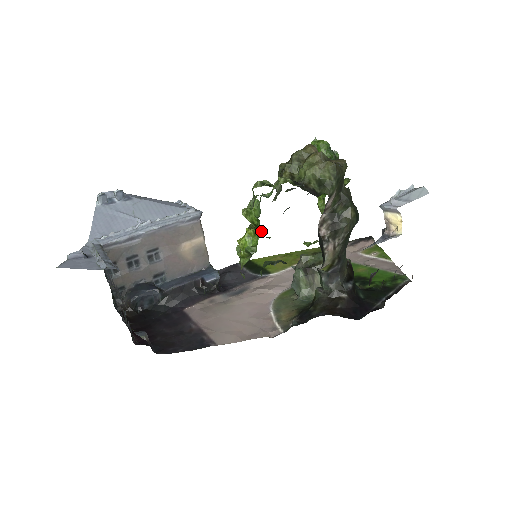
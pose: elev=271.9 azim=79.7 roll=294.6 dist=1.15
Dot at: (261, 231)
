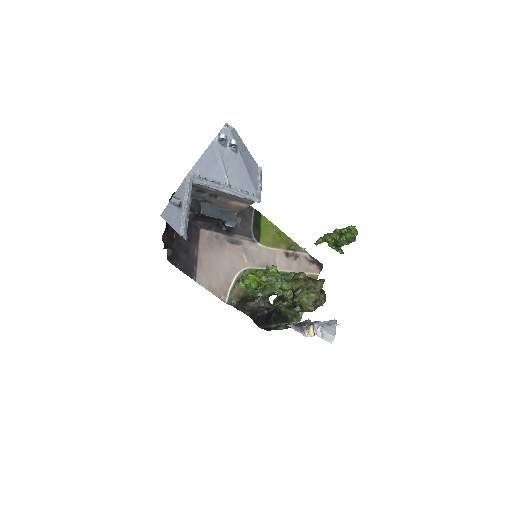
Dot at: (265, 272)
